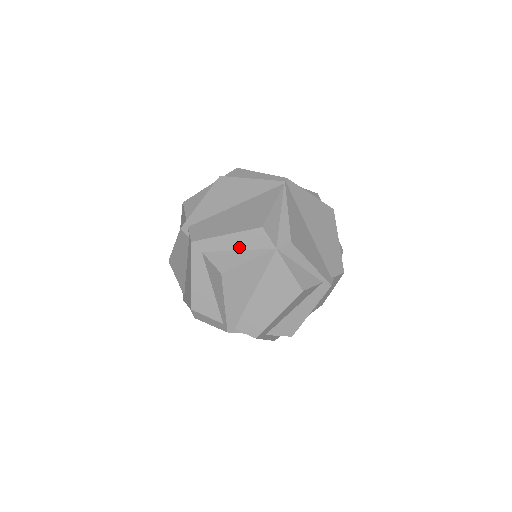
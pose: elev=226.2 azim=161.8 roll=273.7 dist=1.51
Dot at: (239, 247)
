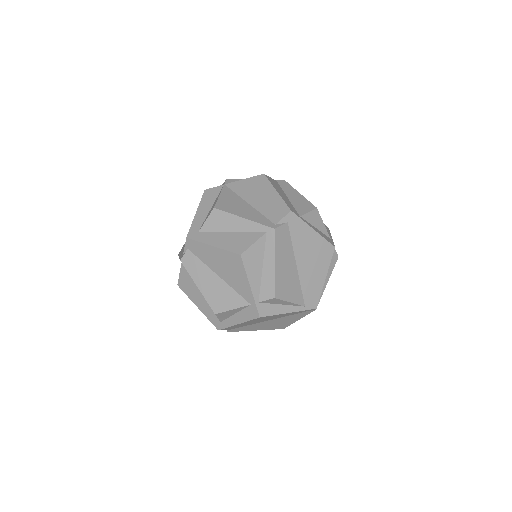
Dot at: (209, 207)
